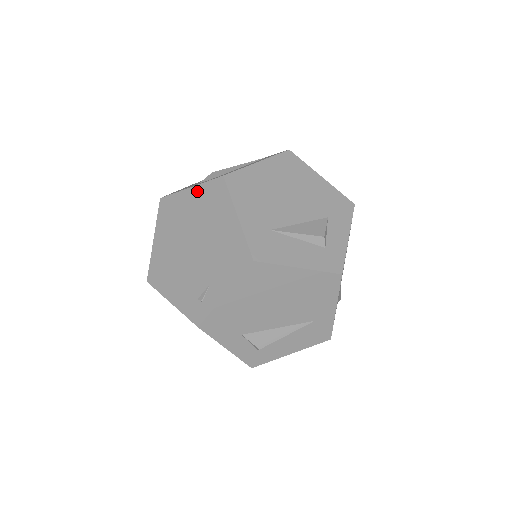
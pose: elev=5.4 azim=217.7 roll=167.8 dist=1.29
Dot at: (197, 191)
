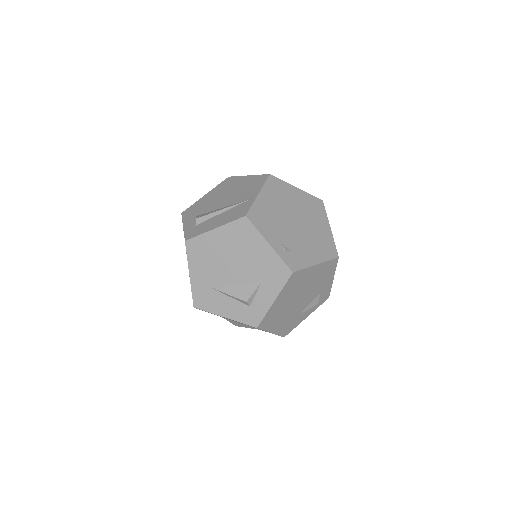
Dot at: occluded
